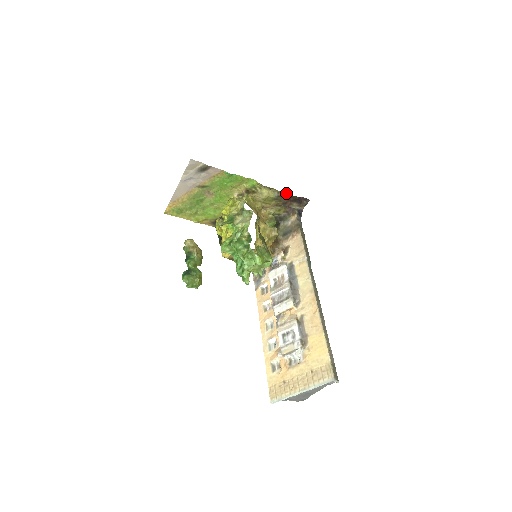
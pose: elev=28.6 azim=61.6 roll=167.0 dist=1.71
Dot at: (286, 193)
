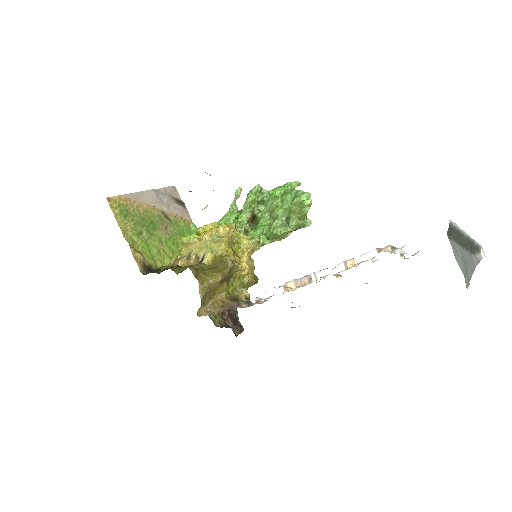
Dot at: occluded
